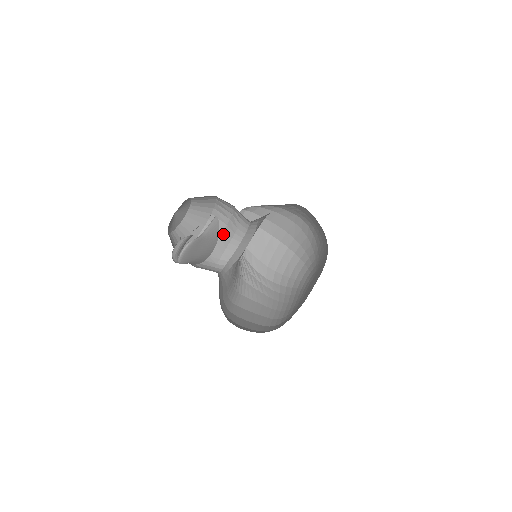
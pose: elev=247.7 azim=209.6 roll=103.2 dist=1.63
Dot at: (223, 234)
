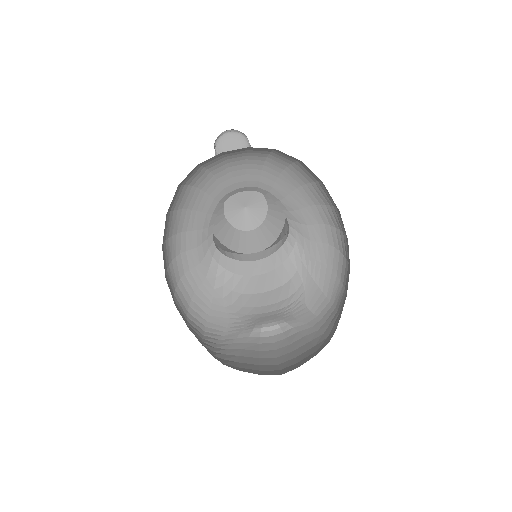
Dot at: occluded
